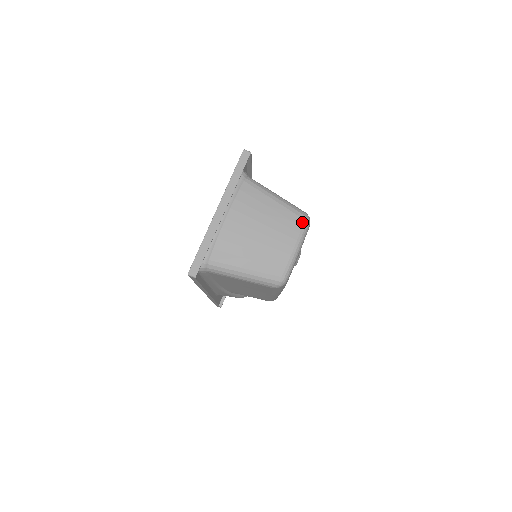
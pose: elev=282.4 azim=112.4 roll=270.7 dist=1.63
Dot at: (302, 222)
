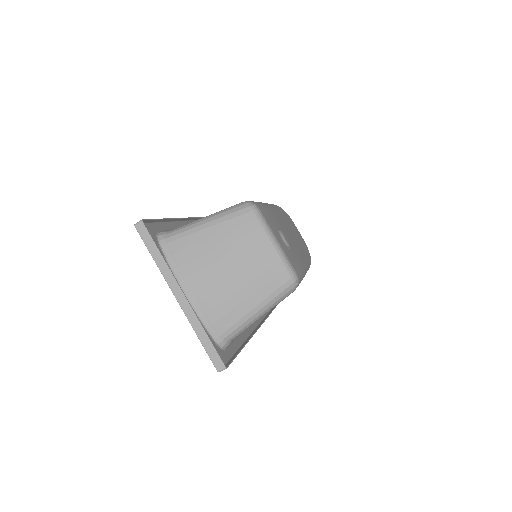
Dot at: (250, 216)
